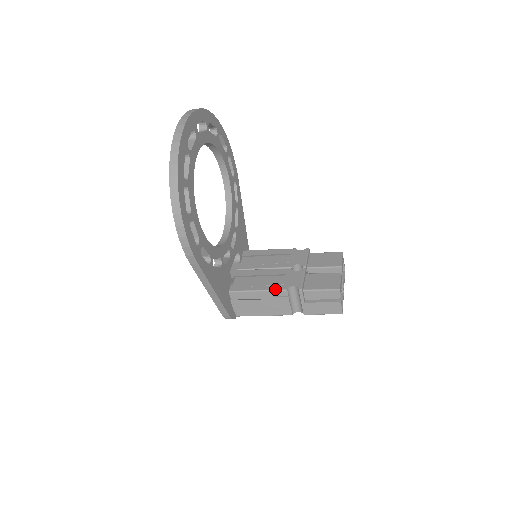
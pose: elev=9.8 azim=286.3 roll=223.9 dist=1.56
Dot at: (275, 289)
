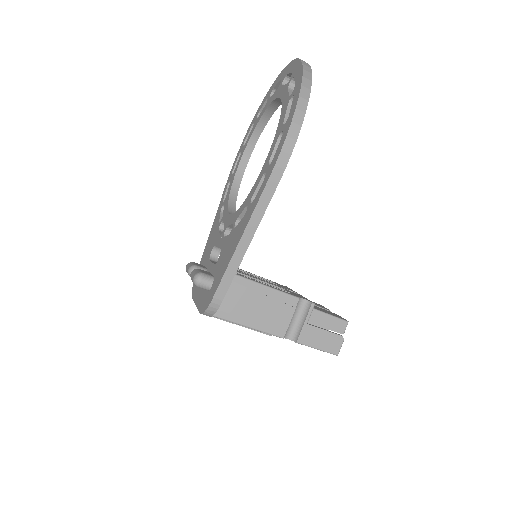
Dot at: (285, 292)
